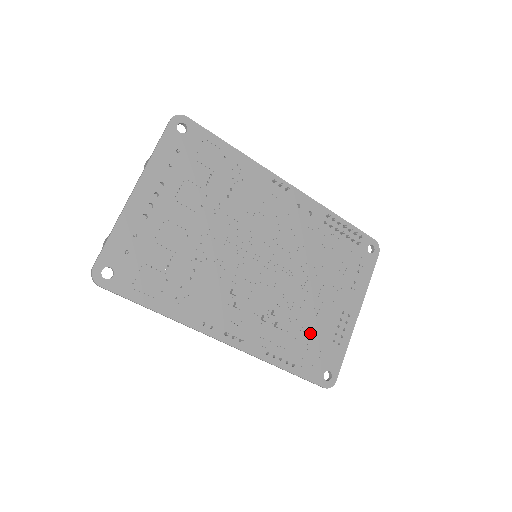
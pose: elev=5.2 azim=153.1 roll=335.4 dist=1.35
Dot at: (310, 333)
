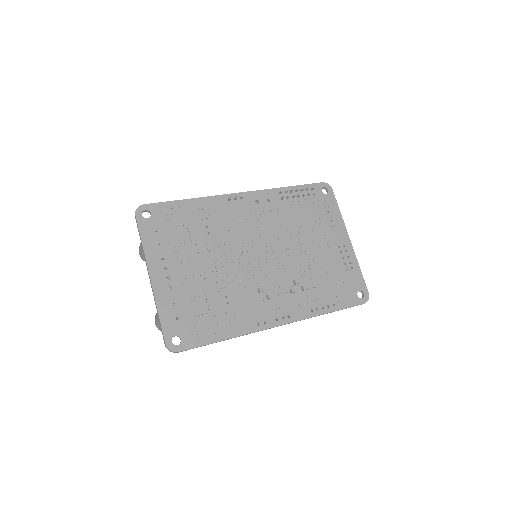
Dot at: (328, 277)
